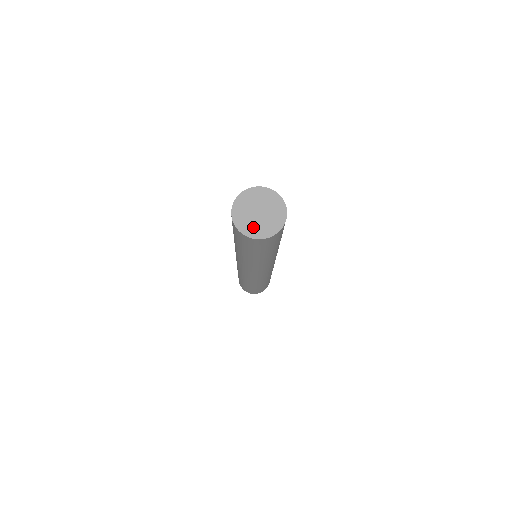
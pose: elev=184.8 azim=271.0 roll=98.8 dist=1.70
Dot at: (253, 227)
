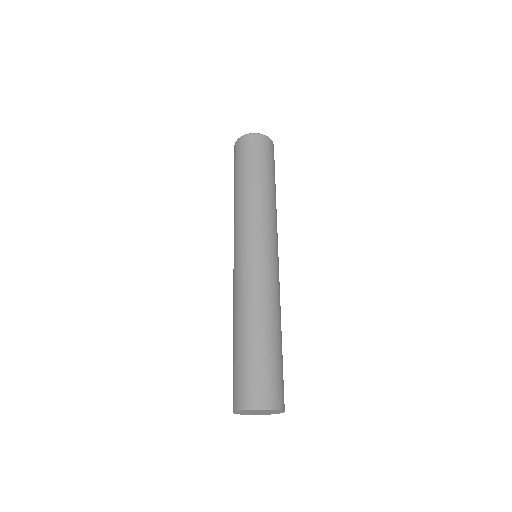
Dot at: (253, 414)
